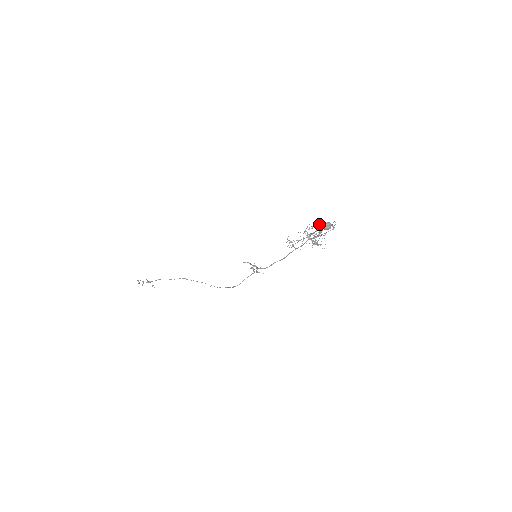
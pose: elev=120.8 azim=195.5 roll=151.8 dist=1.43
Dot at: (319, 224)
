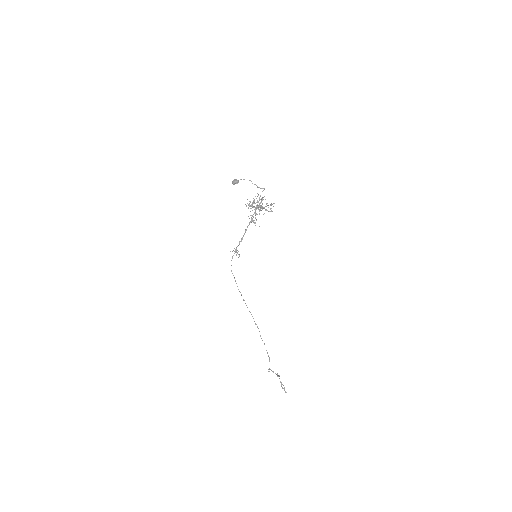
Dot at: (262, 197)
